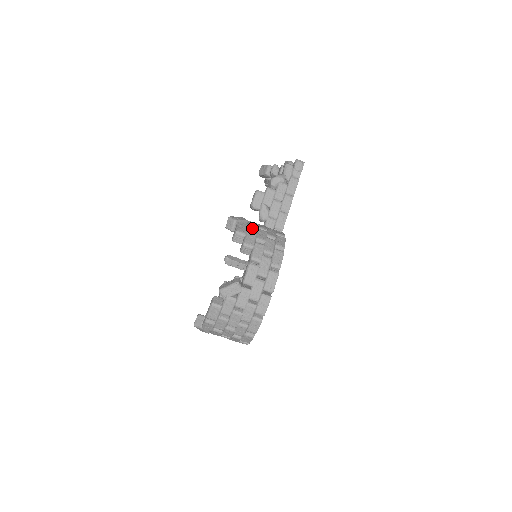
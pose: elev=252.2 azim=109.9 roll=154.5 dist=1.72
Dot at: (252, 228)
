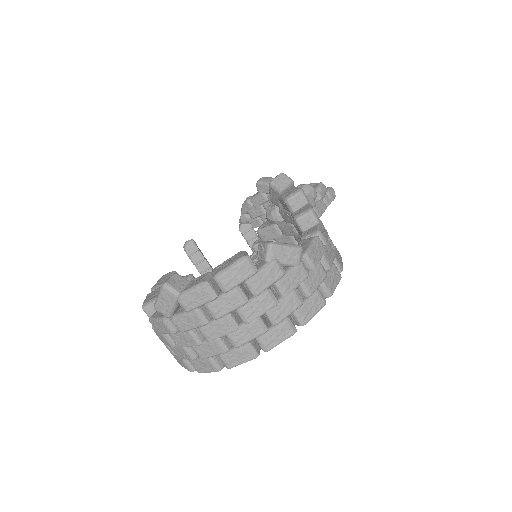
Dot at: occluded
